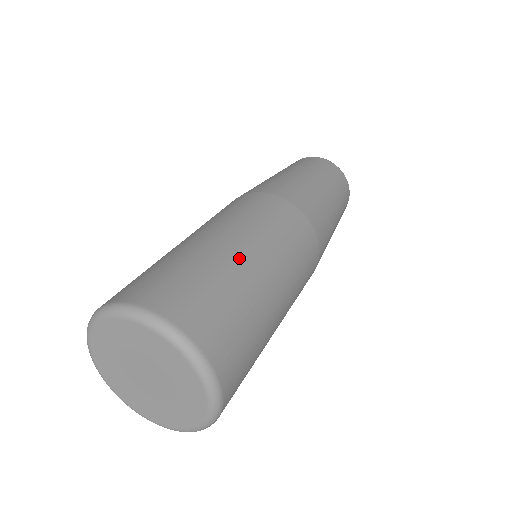
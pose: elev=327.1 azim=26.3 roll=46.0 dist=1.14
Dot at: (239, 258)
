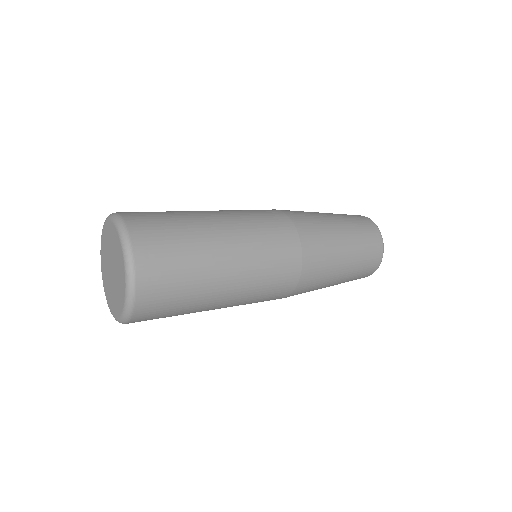
Dot at: (213, 235)
